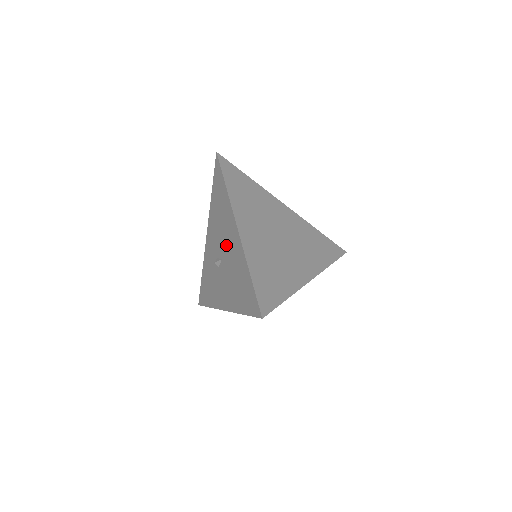
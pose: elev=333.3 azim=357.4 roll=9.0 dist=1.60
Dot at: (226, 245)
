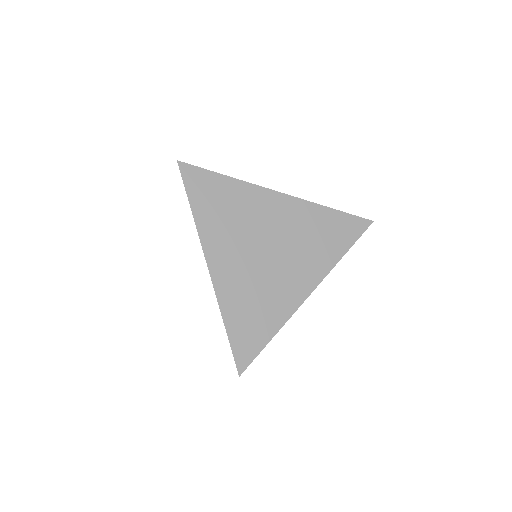
Dot at: occluded
